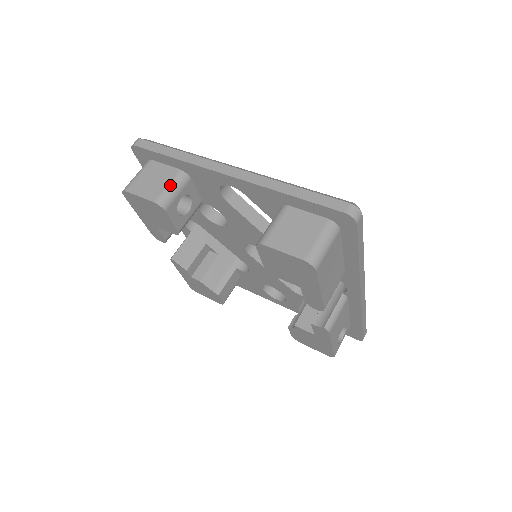
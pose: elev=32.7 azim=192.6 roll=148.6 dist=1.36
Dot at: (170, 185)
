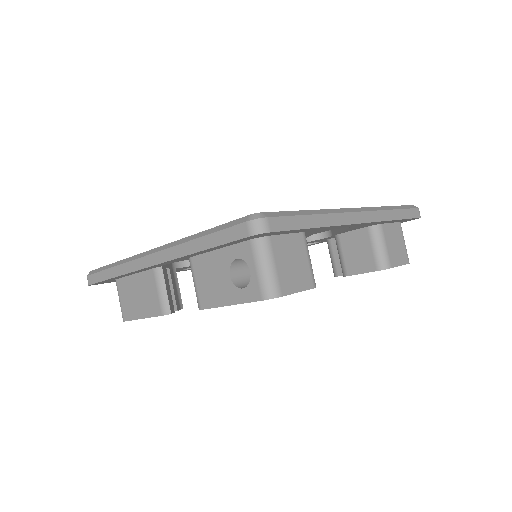
Dot at: (309, 258)
